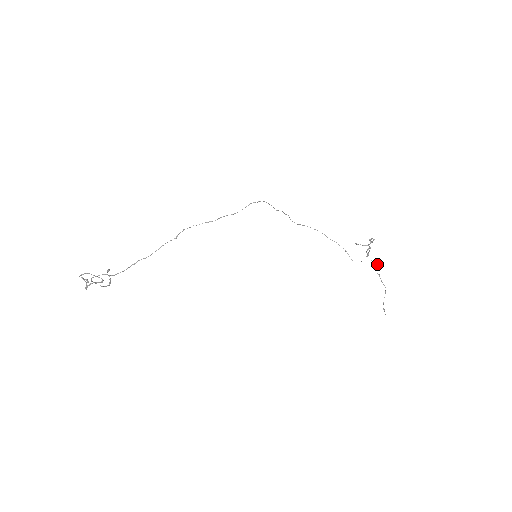
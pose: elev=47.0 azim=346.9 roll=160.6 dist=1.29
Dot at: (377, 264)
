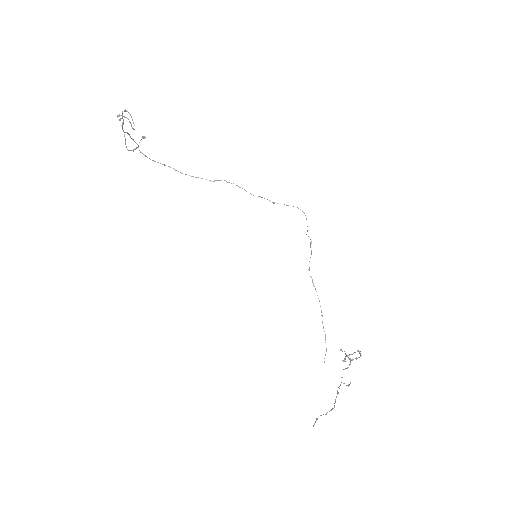
Dot at: (344, 383)
